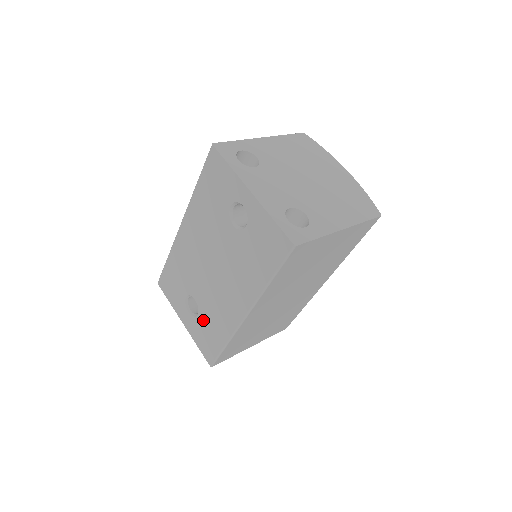
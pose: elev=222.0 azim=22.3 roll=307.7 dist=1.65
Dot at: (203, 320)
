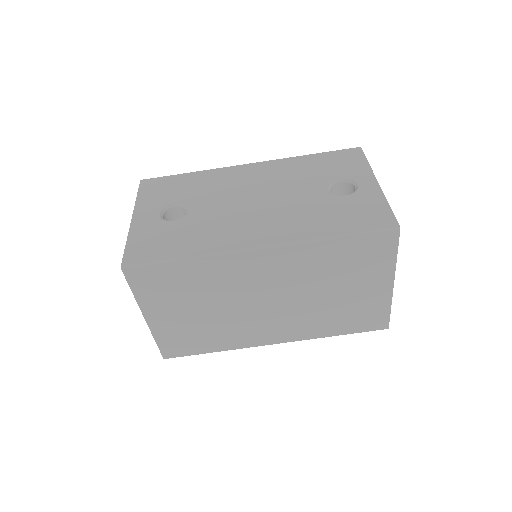
Dot at: (177, 227)
